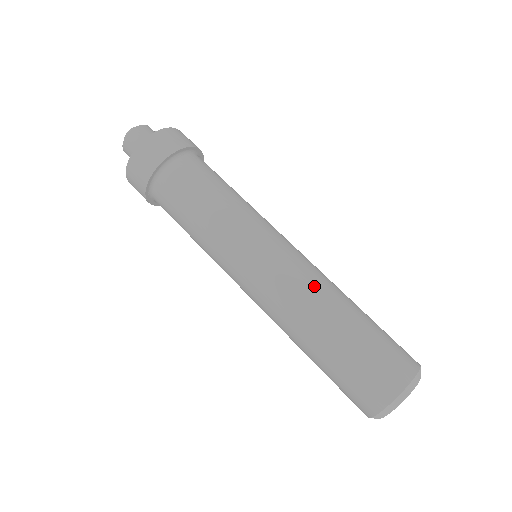
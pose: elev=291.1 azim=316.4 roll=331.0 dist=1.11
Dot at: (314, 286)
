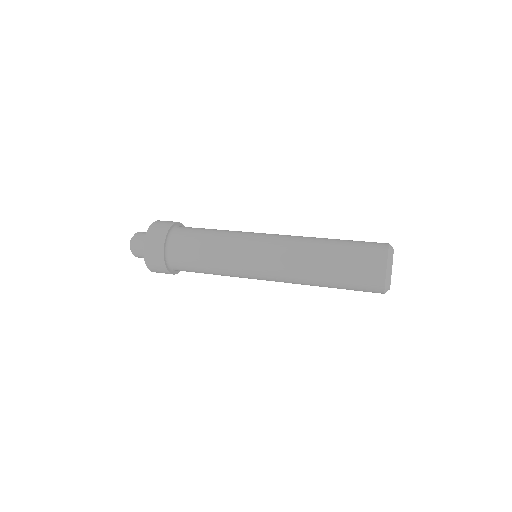
Dot at: (302, 238)
